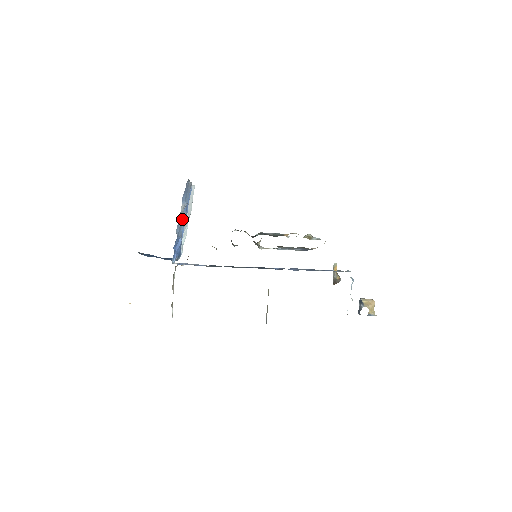
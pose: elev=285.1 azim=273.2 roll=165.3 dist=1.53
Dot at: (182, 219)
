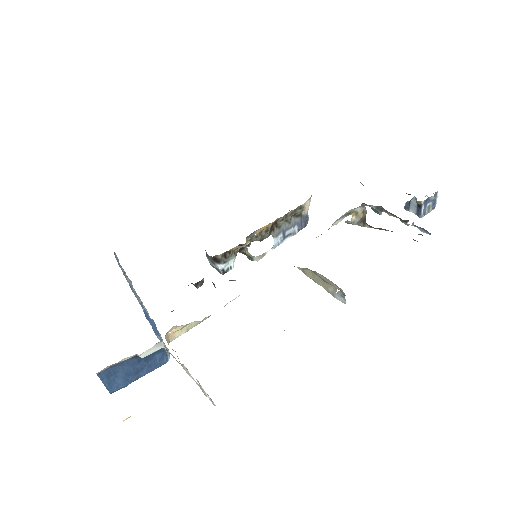
Dot at: occluded
